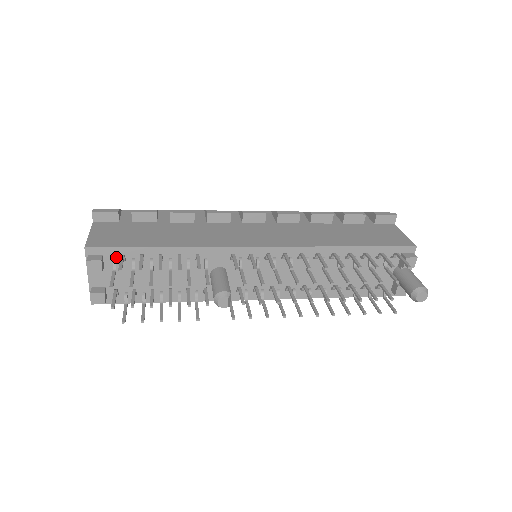
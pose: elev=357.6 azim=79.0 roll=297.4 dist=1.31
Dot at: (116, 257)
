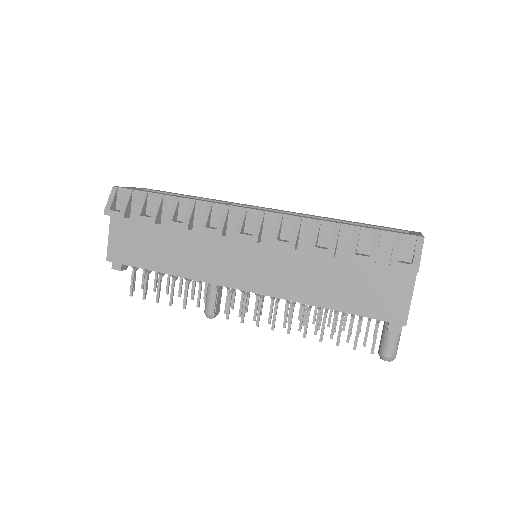
Dot at: occluded
